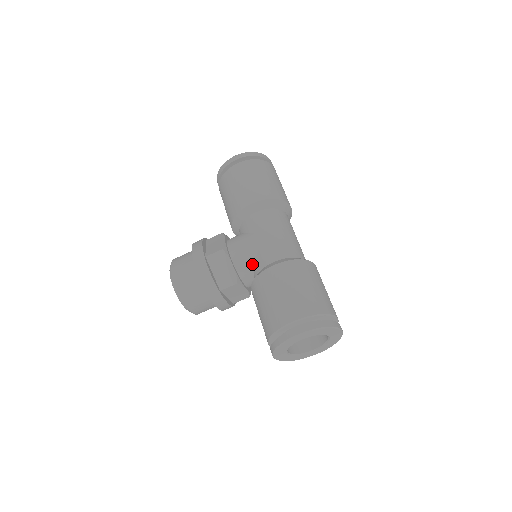
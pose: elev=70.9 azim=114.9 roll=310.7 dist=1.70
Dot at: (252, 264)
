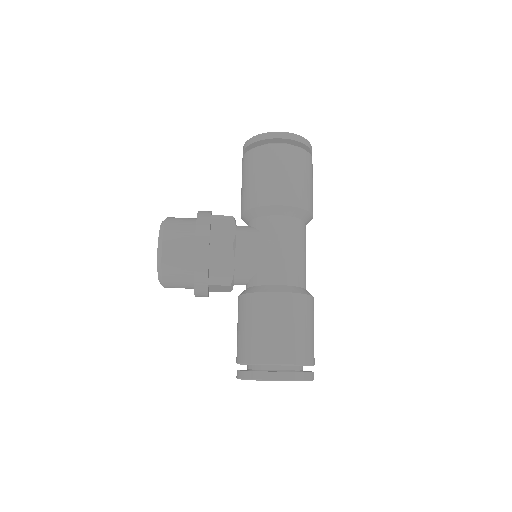
Dot at: (254, 272)
